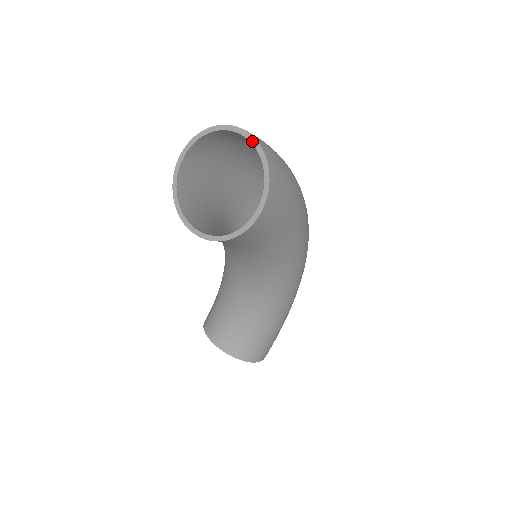
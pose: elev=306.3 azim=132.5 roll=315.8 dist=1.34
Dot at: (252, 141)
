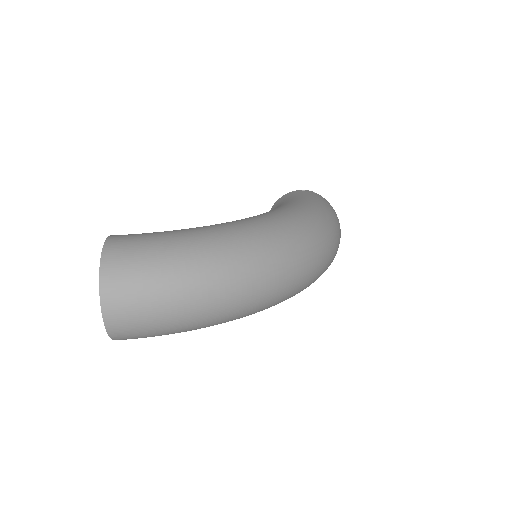
Dot at: (104, 319)
